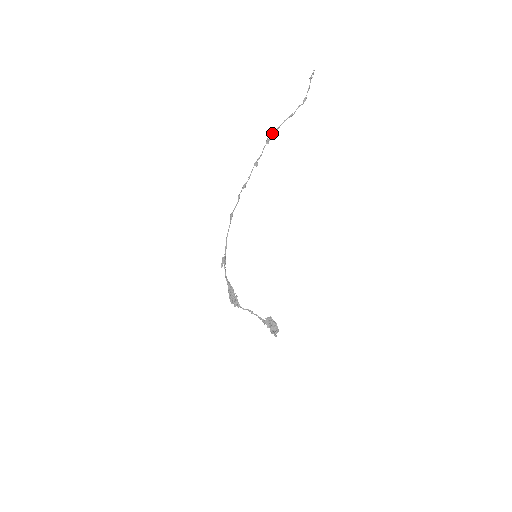
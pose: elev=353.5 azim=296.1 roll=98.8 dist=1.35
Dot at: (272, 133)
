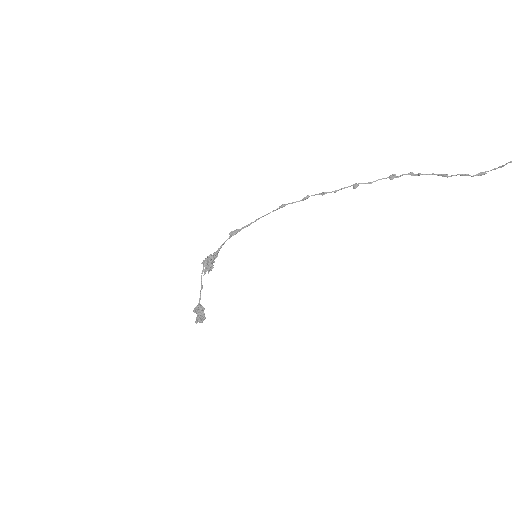
Dot at: occluded
